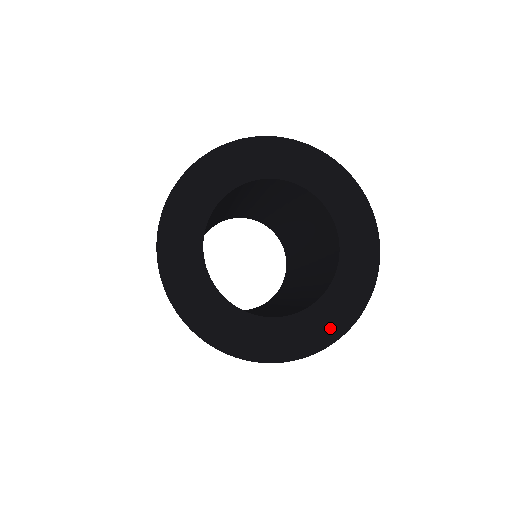
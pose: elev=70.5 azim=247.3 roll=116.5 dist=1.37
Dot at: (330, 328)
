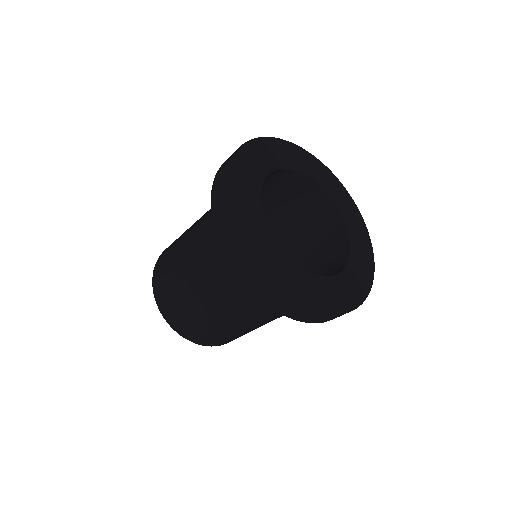
Dot at: (330, 302)
